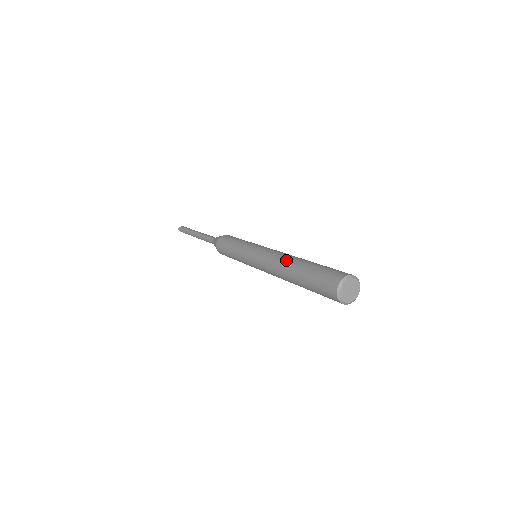
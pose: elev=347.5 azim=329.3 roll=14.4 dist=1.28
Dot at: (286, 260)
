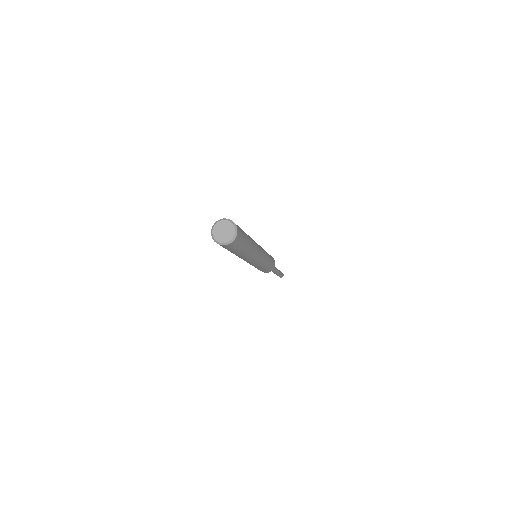
Dot at: occluded
